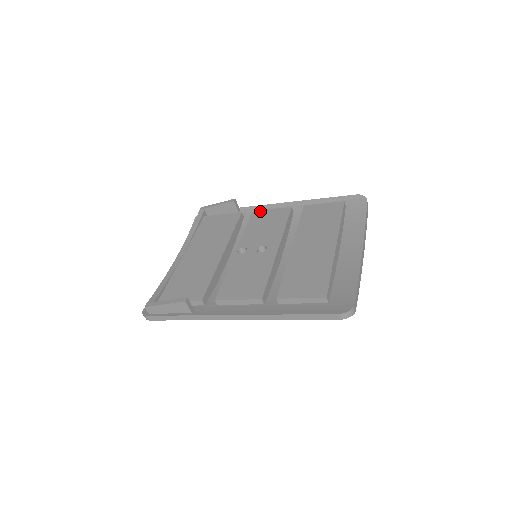
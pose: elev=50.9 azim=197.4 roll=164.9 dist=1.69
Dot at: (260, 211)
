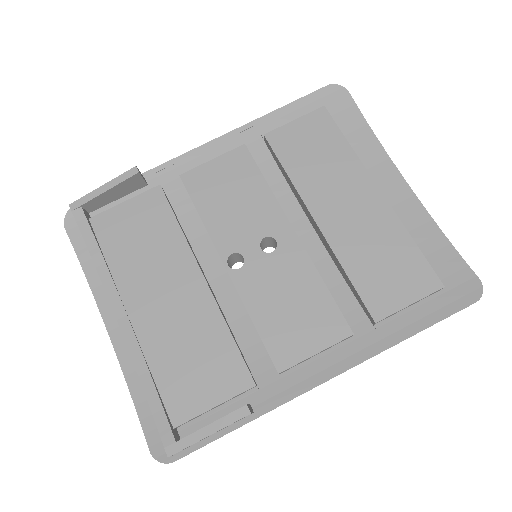
Dot at: (194, 171)
